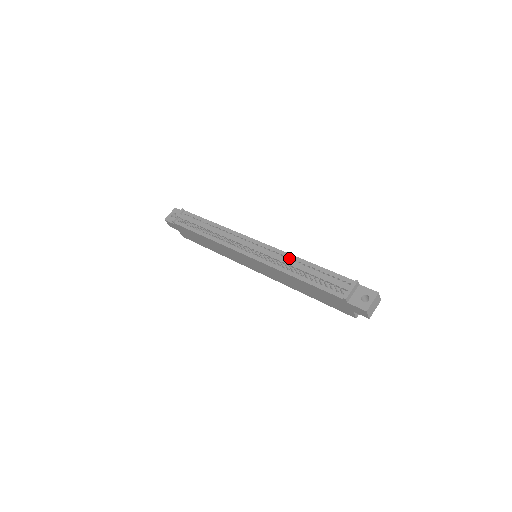
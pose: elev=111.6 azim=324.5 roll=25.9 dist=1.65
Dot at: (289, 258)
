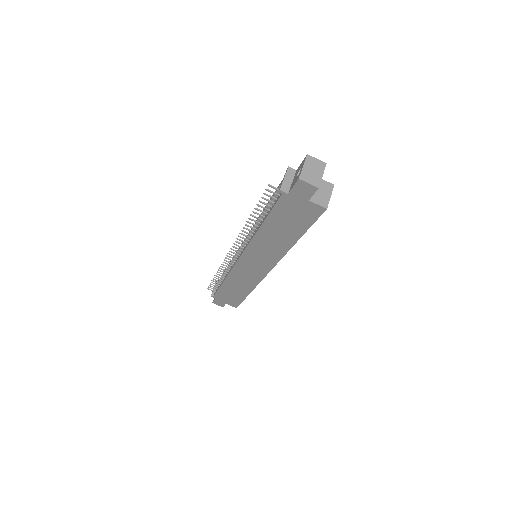
Dot at: occluded
